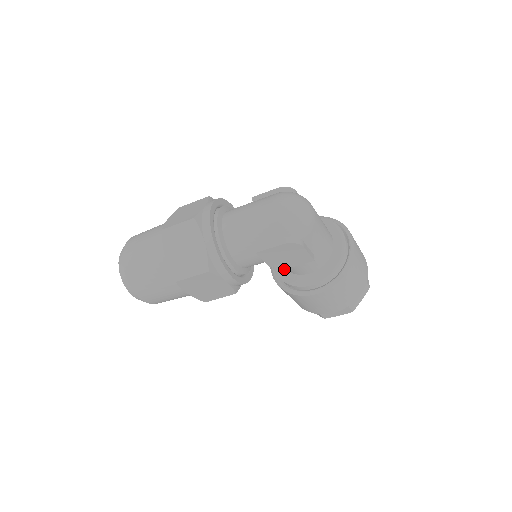
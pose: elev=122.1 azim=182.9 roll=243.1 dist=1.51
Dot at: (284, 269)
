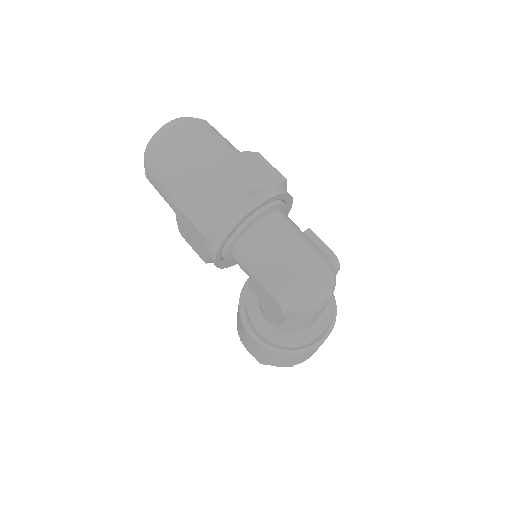
Dot at: occluded
